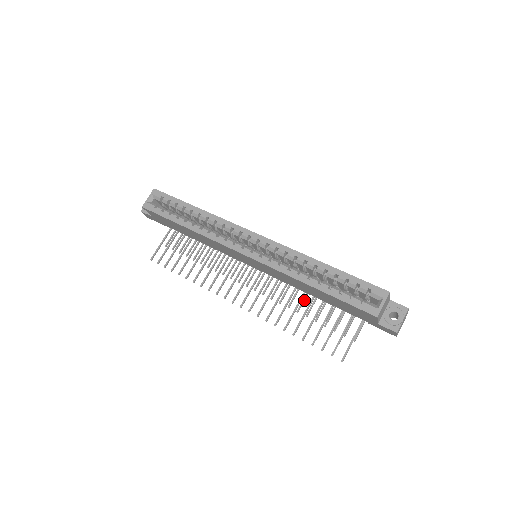
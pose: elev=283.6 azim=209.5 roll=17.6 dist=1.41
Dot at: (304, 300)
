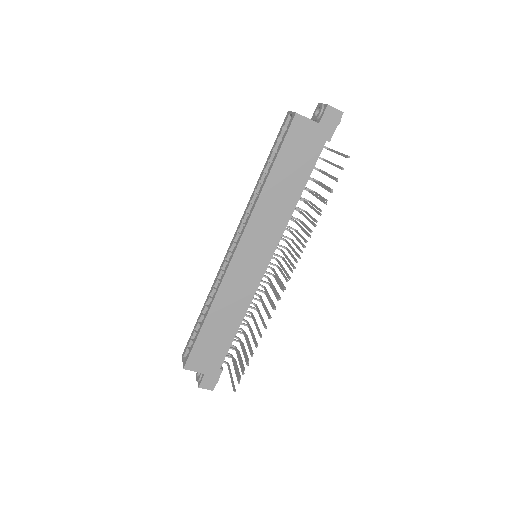
Dot at: (311, 217)
